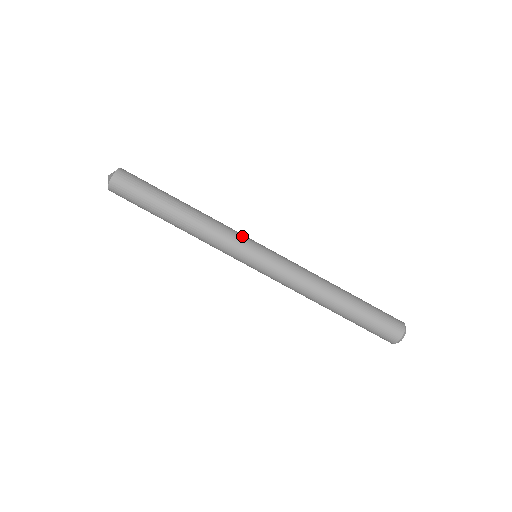
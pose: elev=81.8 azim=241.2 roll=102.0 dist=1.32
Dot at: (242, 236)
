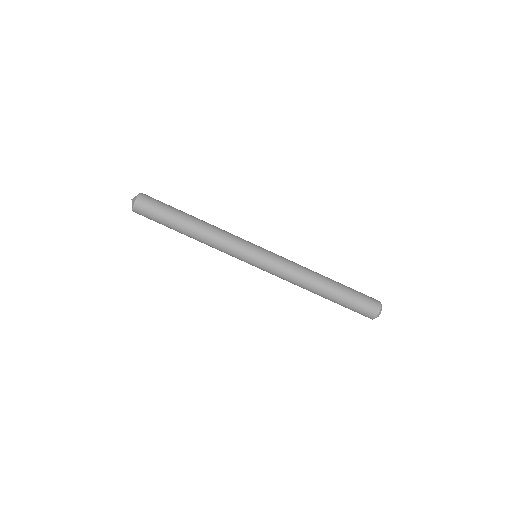
Dot at: (243, 243)
